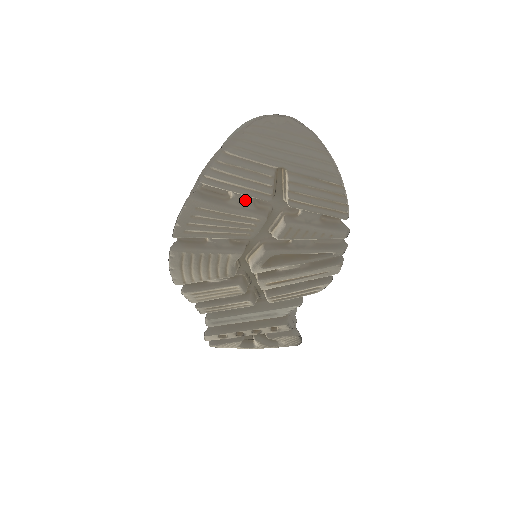
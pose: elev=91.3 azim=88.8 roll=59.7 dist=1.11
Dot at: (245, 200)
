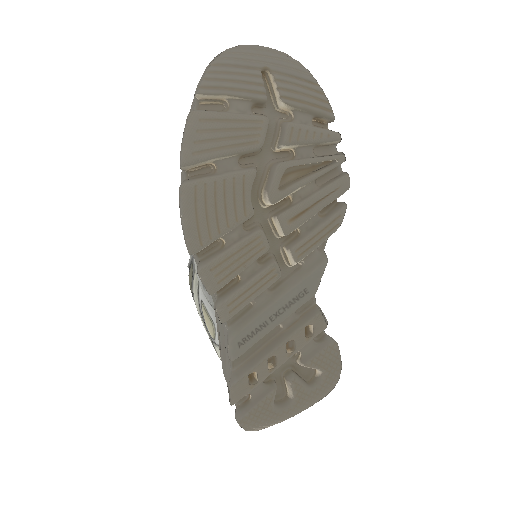
Dot at: (243, 106)
